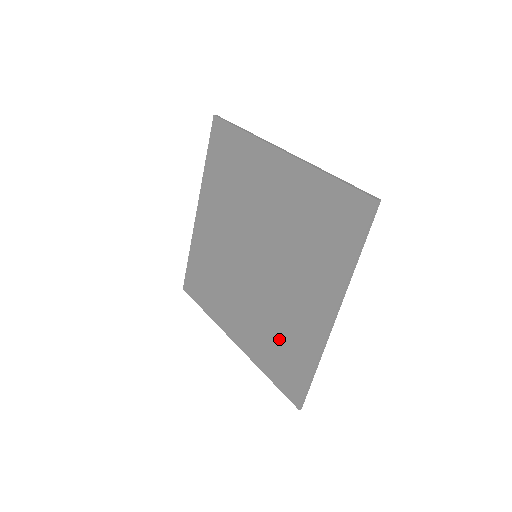
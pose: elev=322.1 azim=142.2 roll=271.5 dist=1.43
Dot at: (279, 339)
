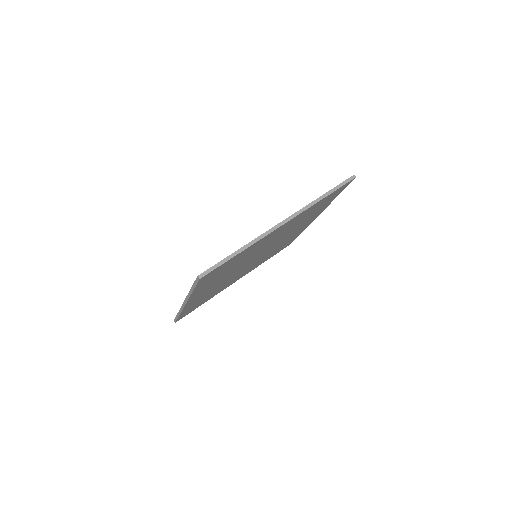
Dot at: occluded
